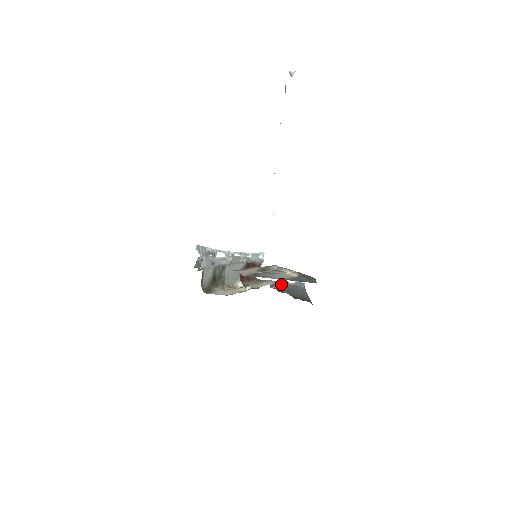
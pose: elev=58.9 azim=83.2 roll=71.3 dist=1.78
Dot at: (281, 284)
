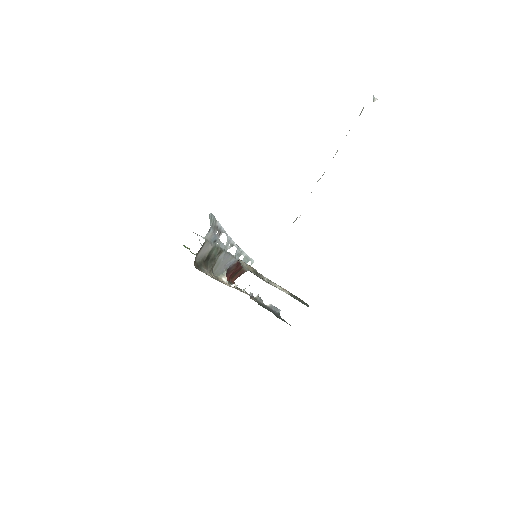
Dot at: (258, 300)
